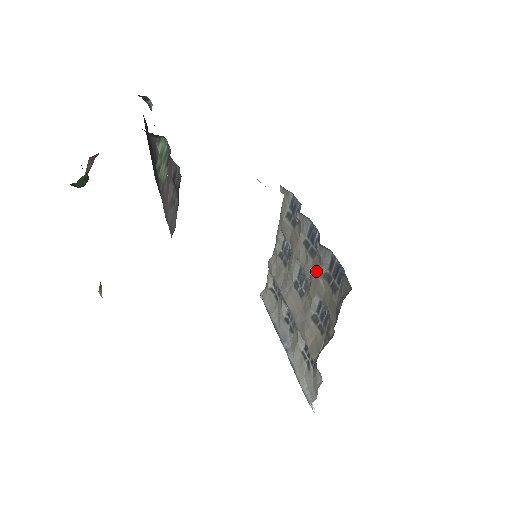
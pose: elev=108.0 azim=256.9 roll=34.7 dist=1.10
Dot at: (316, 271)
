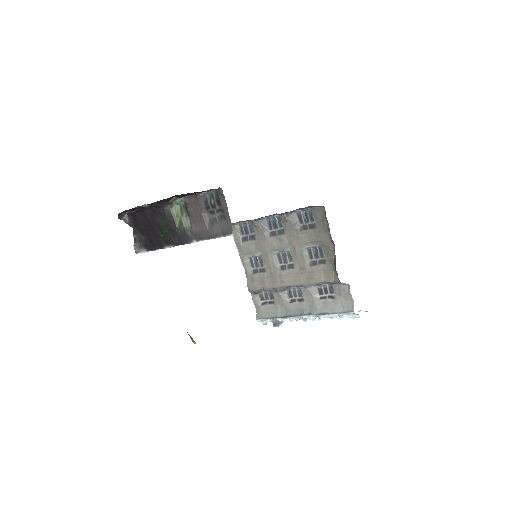
Dot at: (293, 235)
